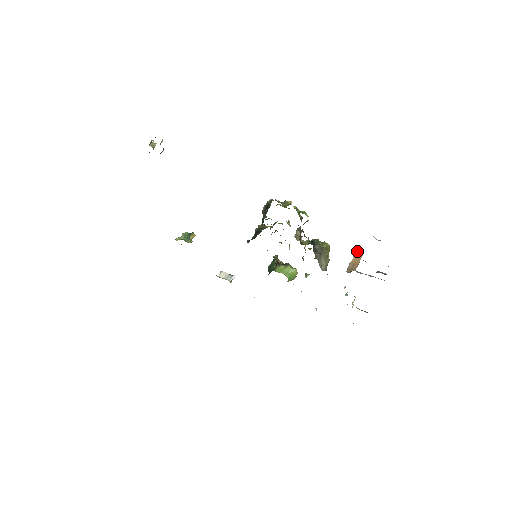
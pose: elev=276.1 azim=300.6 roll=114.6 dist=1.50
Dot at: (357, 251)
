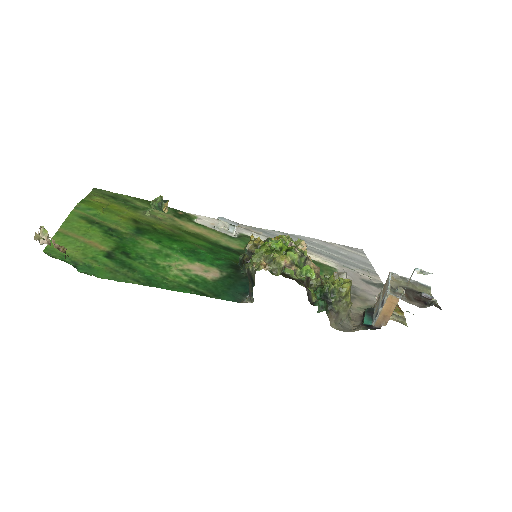
Dot at: (390, 296)
